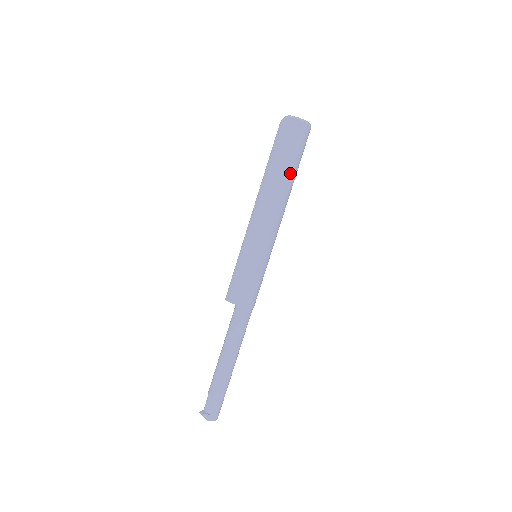
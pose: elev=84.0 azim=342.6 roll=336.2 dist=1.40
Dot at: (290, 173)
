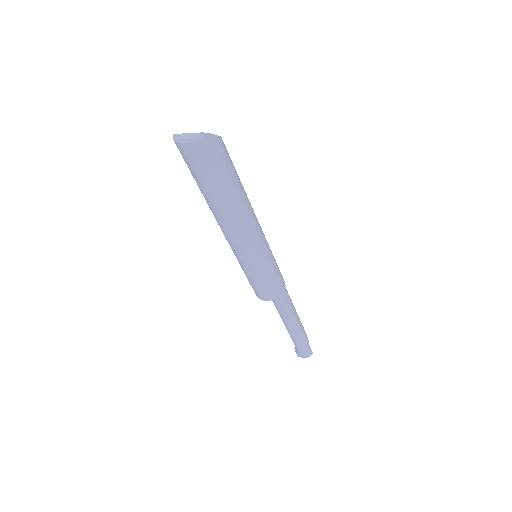
Dot at: (215, 197)
